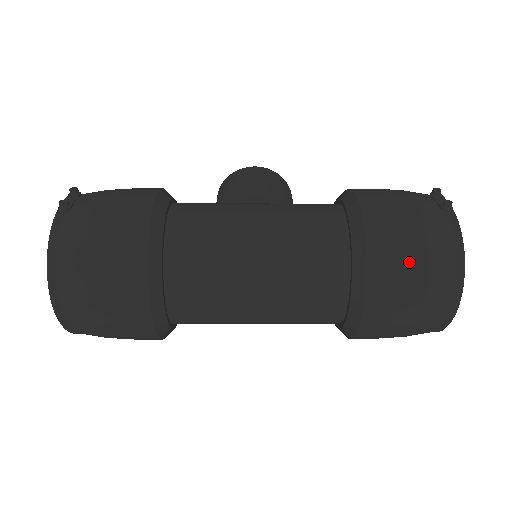
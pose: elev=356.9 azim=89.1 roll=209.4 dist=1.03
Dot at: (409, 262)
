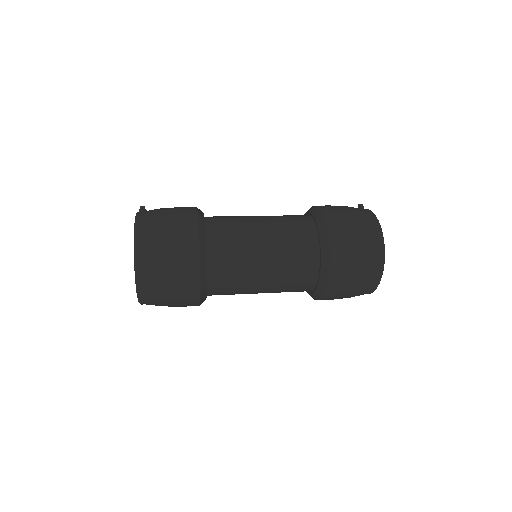
Dot at: (347, 217)
